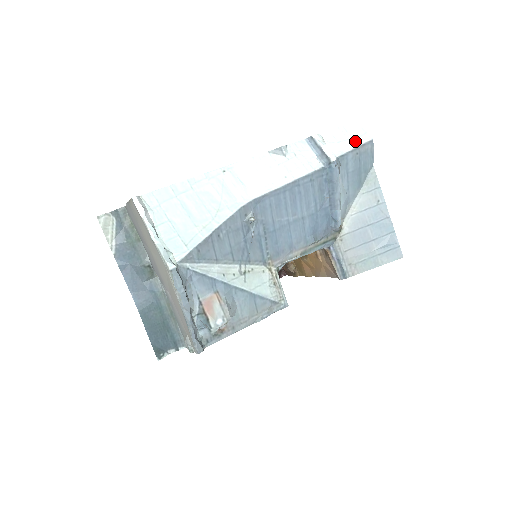
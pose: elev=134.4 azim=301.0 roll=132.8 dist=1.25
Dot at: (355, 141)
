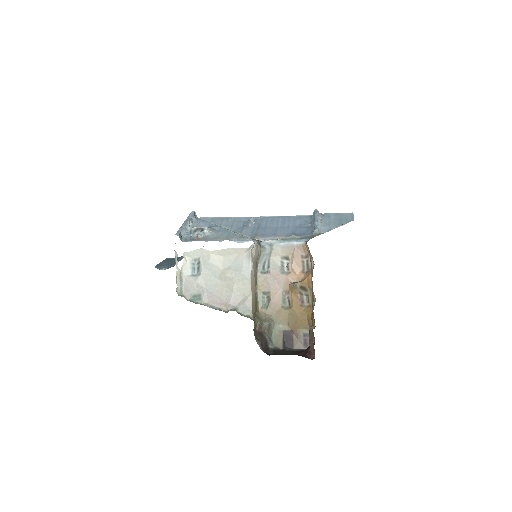
Dot at: occluded
